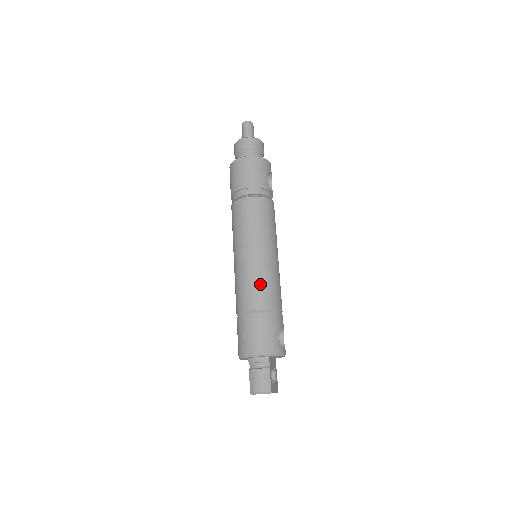
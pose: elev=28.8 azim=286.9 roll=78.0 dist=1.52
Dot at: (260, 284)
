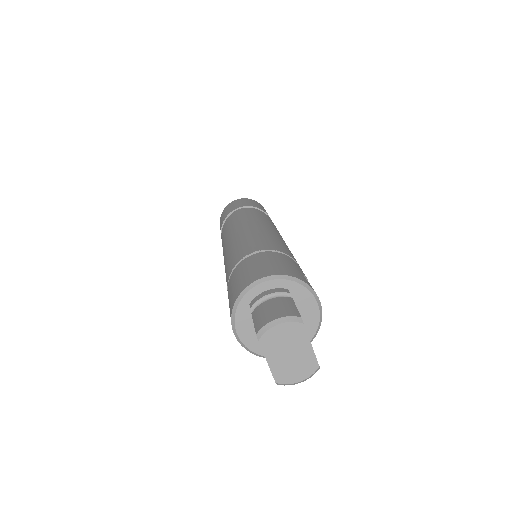
Dot at: (262, 238)
